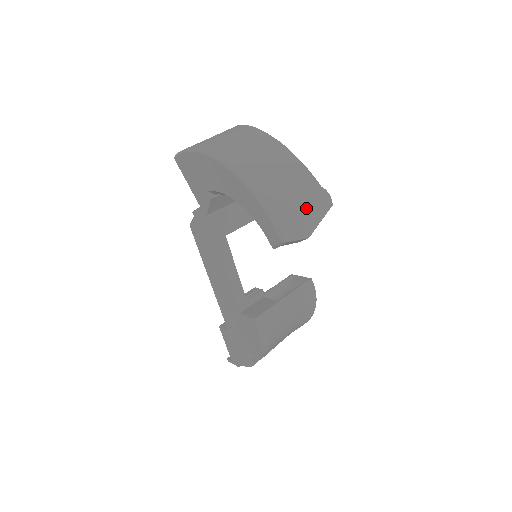
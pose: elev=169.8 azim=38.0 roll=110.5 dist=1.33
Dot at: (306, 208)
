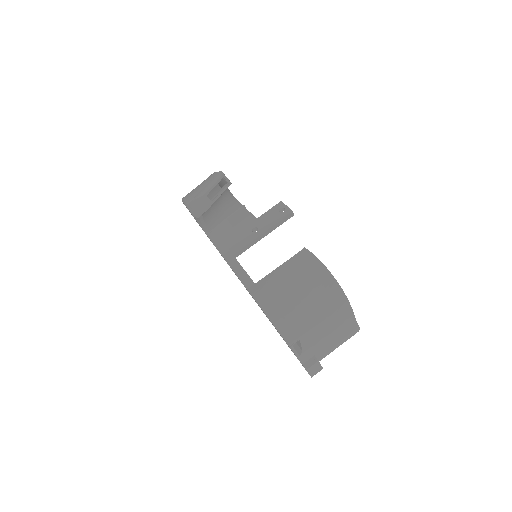
Dot at: (204, 185)
